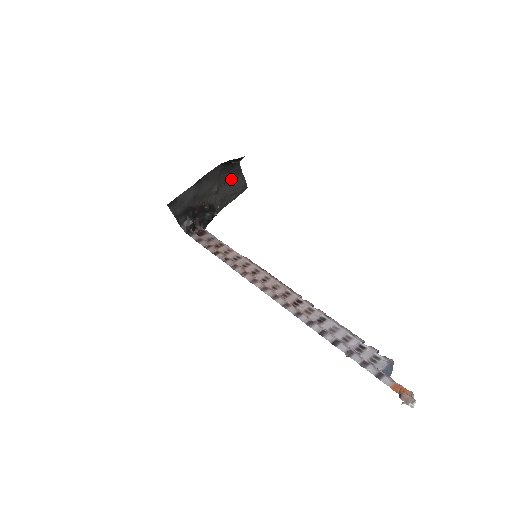
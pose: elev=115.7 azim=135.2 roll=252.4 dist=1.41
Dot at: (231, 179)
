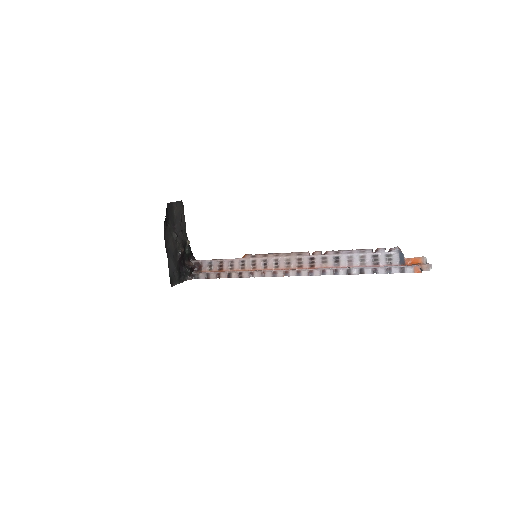
Dot at: (173, 216)
